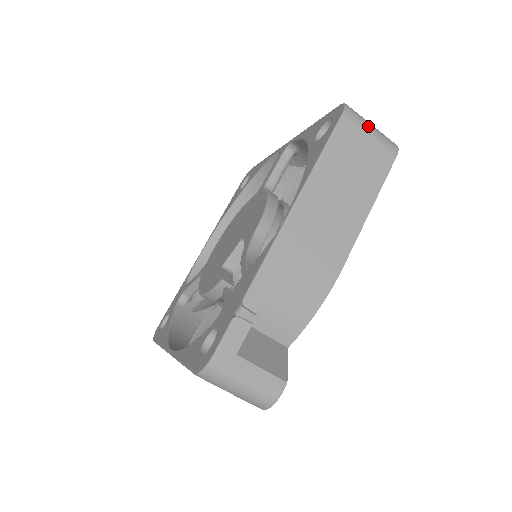
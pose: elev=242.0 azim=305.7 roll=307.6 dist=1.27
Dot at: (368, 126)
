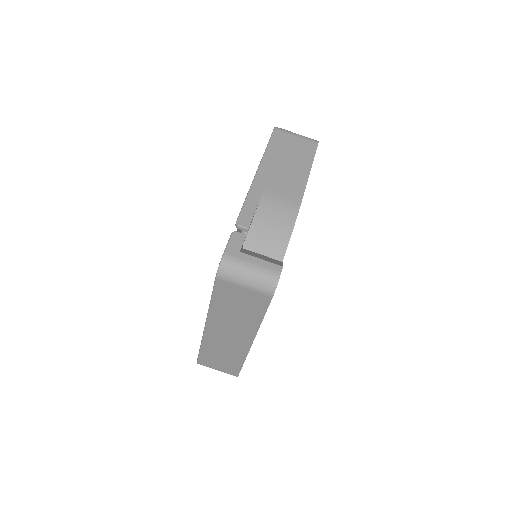
Dot at: (293, 133)
